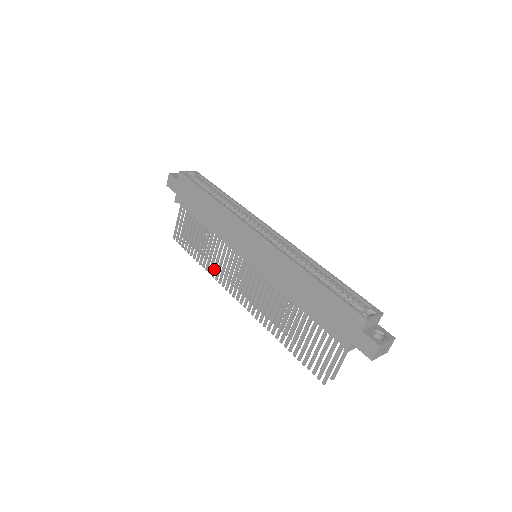
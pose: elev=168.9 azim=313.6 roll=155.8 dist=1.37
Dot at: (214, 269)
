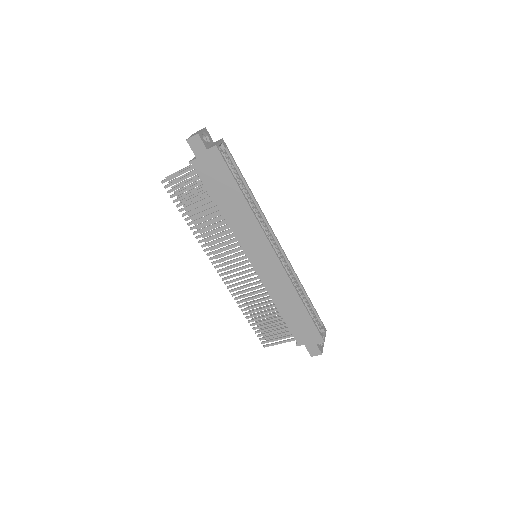
Dot at: (205, 240)
